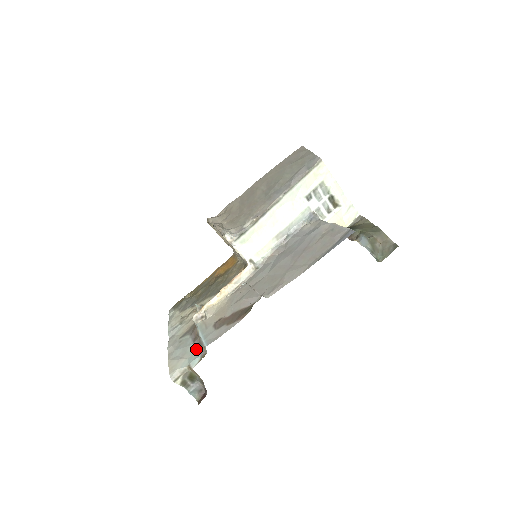
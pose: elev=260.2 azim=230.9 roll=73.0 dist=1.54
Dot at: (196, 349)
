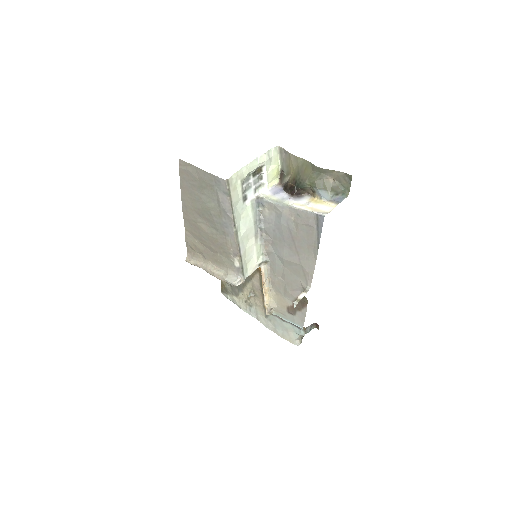
Dot at: (292, 325)
